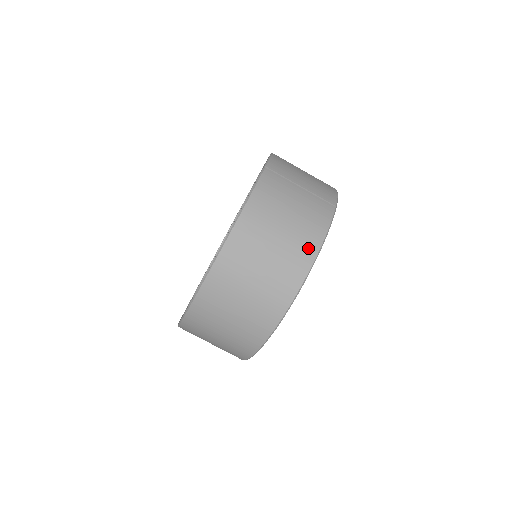
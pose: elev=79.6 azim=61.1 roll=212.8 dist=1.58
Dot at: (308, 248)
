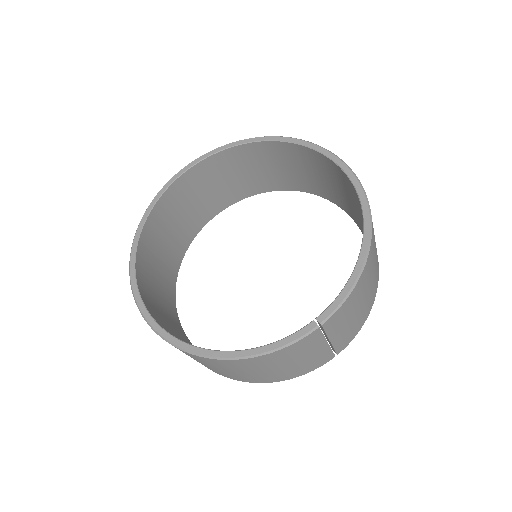
Dot at: (271, 380)
